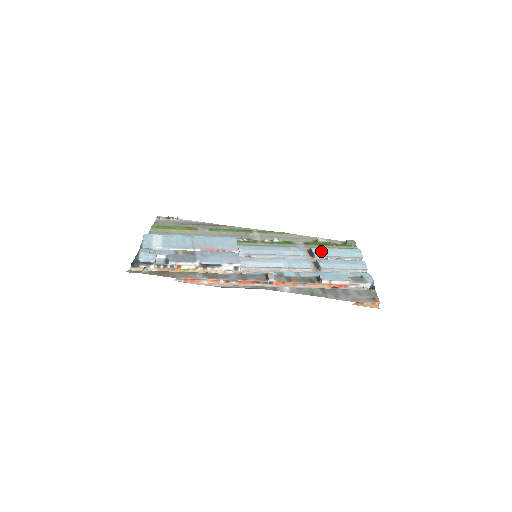
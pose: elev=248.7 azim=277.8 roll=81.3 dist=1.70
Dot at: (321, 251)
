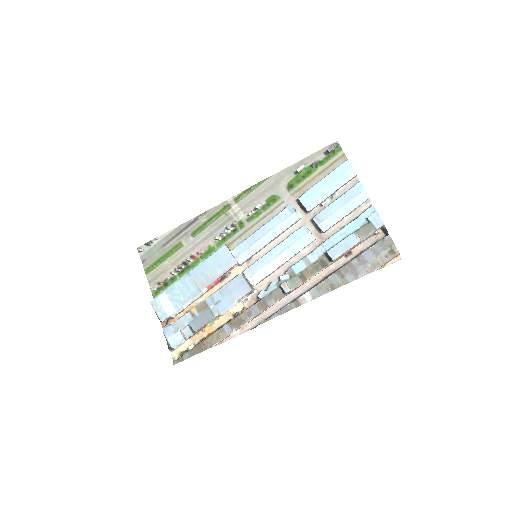
Dot at: (311, 199)
